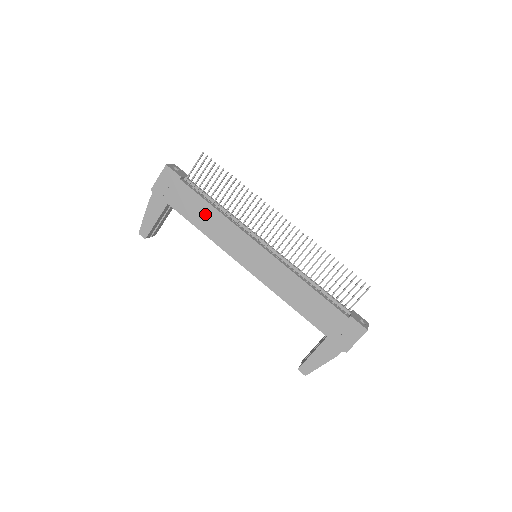
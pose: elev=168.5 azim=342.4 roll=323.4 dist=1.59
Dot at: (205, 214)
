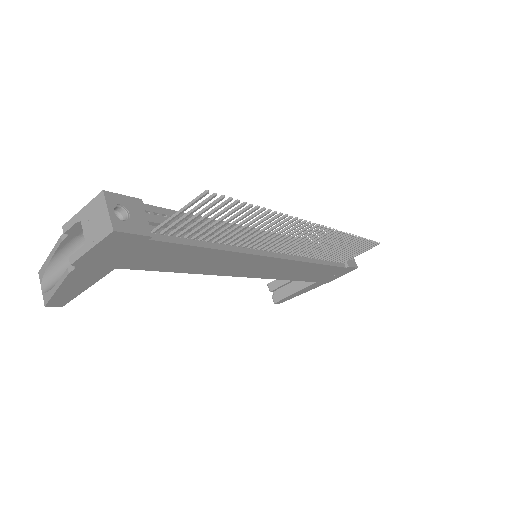
Dot at: (195, 259)
